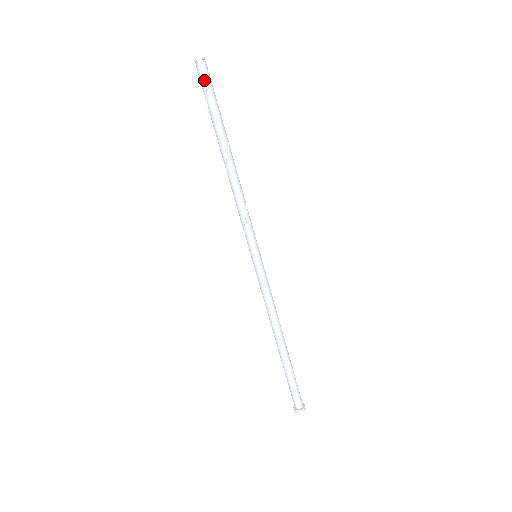
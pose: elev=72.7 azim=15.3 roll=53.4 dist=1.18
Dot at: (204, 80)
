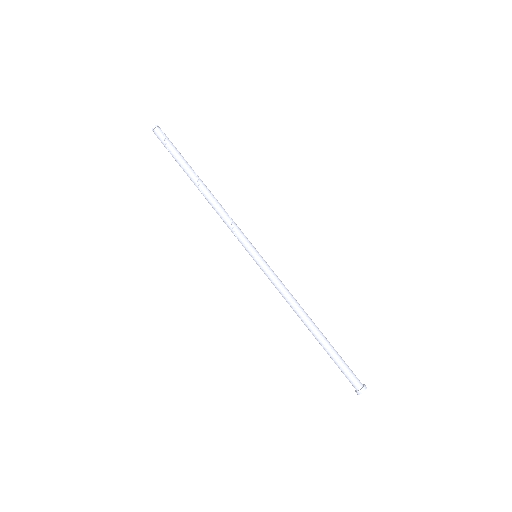
Dot at: (162, 141)
